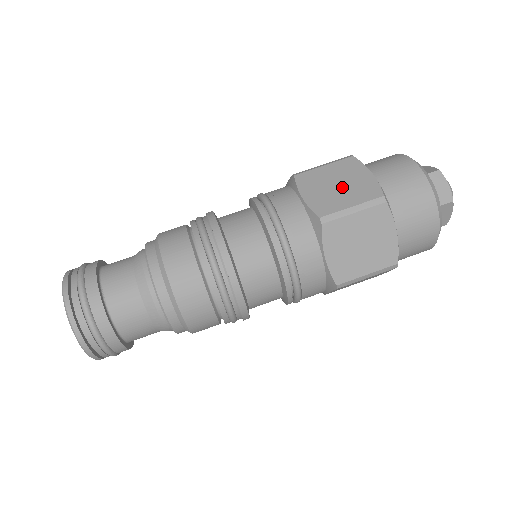
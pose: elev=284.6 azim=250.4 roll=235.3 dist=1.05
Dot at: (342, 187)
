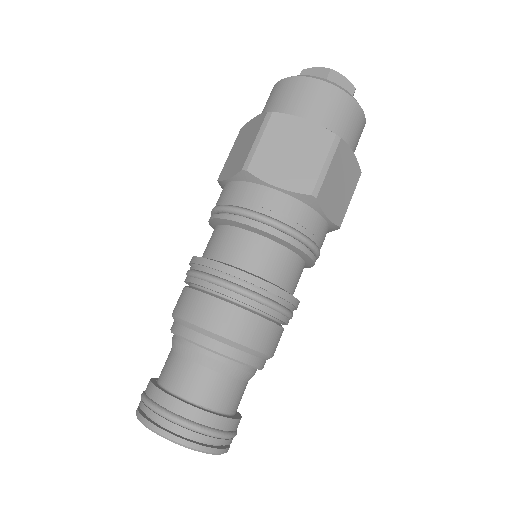
Dot at: (297, 152)
